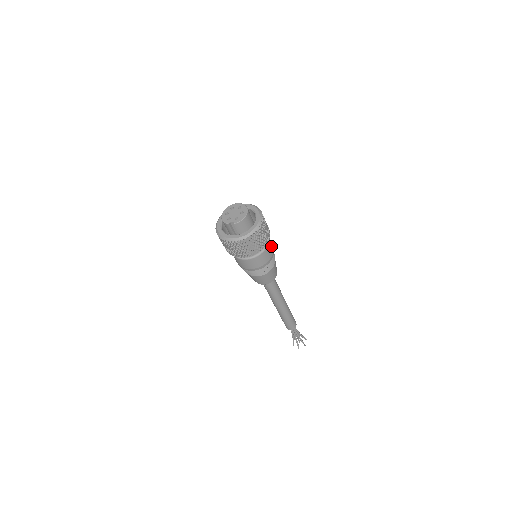
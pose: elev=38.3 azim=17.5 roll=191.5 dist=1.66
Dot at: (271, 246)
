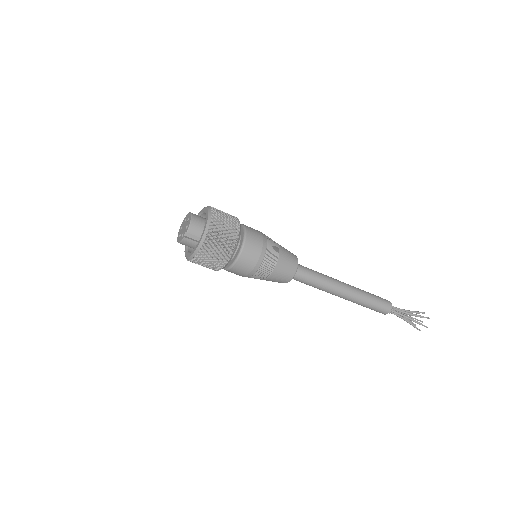
Dot at: (253, 230)
